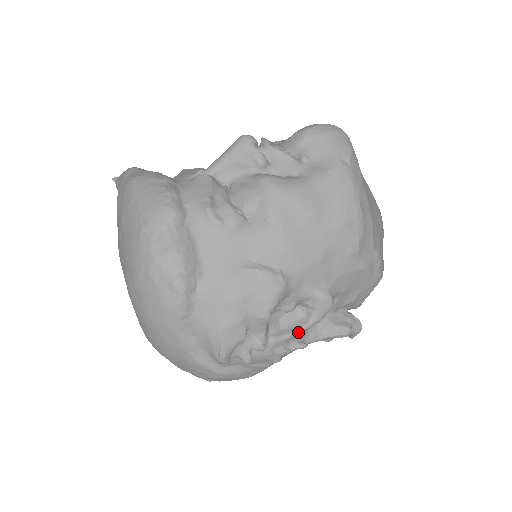
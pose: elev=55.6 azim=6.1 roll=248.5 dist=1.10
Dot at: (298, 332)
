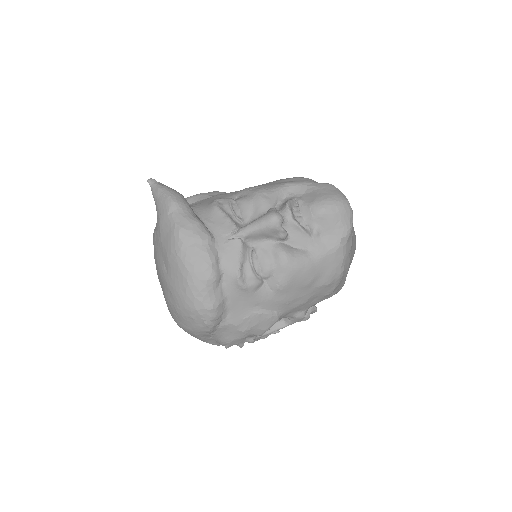
Dot at: (277, 330)
